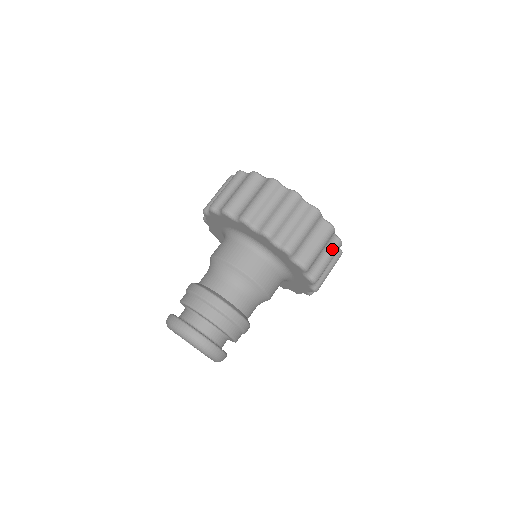
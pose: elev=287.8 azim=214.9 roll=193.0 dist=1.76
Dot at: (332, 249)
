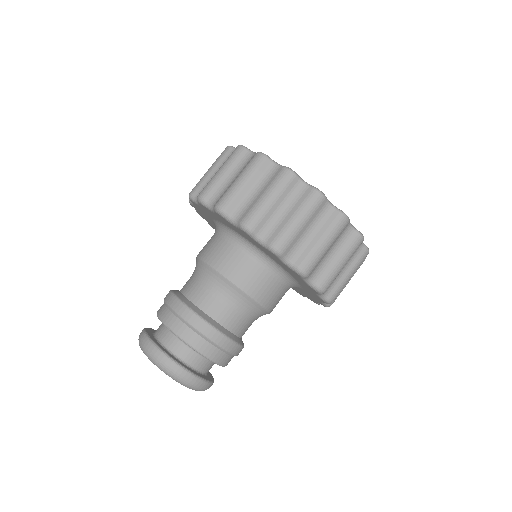
Dot at: occluded
